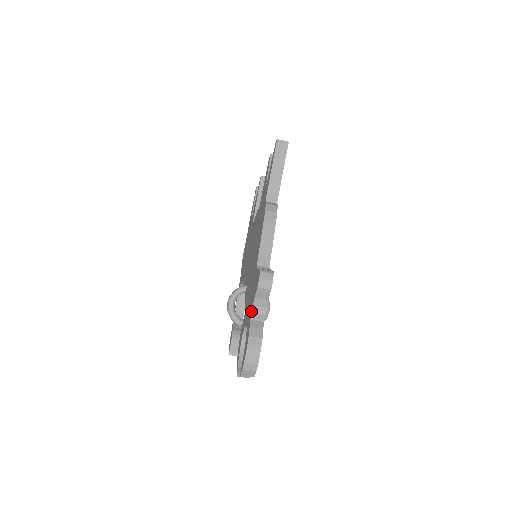
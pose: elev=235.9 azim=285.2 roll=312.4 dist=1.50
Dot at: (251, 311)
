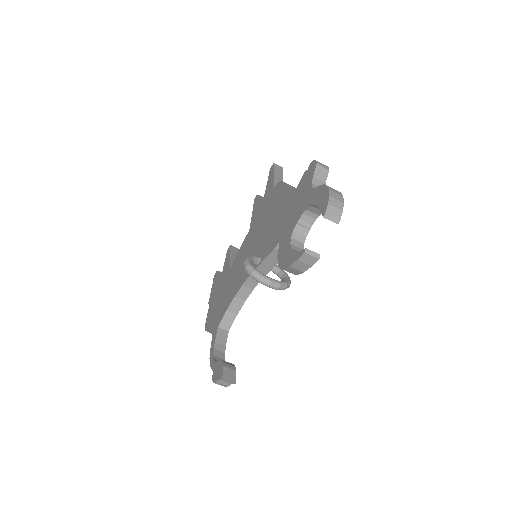
Dot at: (311, 187)
